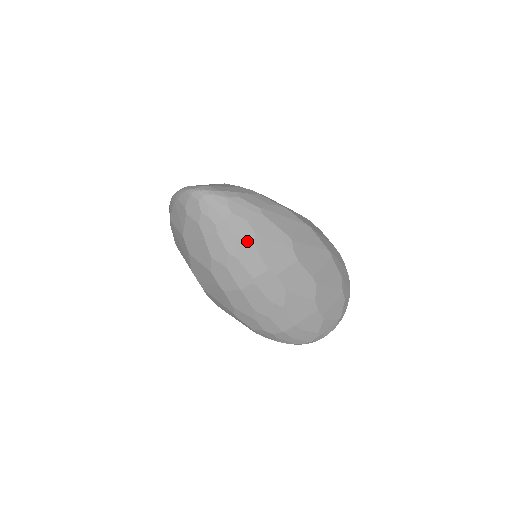
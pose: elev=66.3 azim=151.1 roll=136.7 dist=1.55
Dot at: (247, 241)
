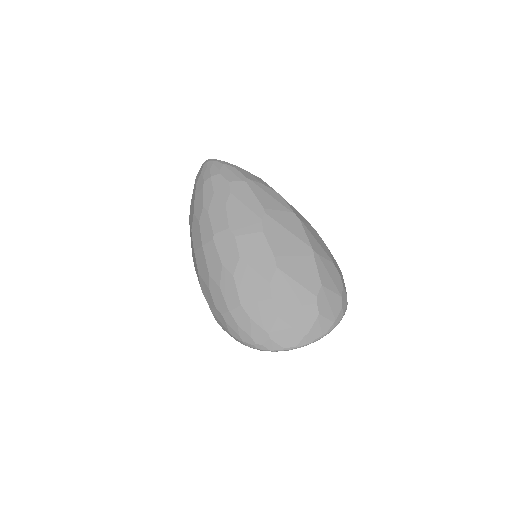
Dot at: (221, 198)
